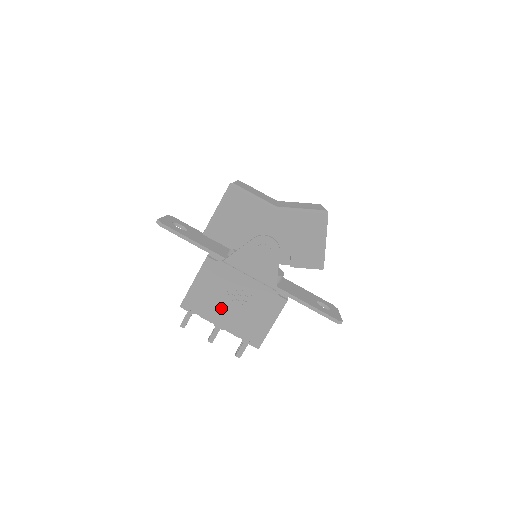
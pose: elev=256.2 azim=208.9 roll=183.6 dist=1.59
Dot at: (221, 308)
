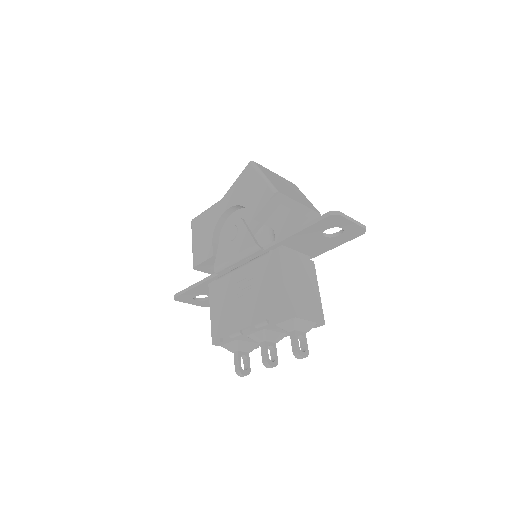
Dot at: (238, 312)
